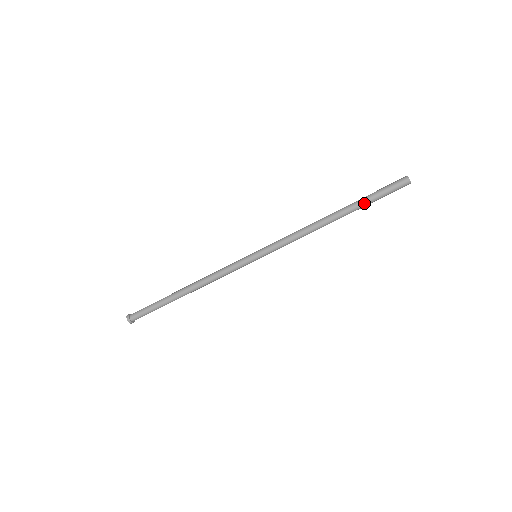
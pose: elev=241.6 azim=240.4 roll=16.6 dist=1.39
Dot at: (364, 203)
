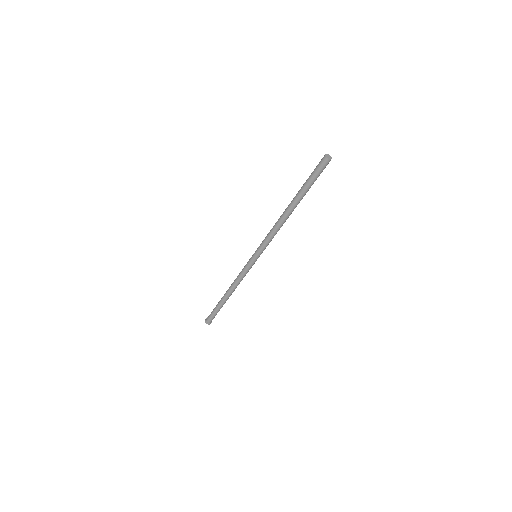
Dot at: occluded
